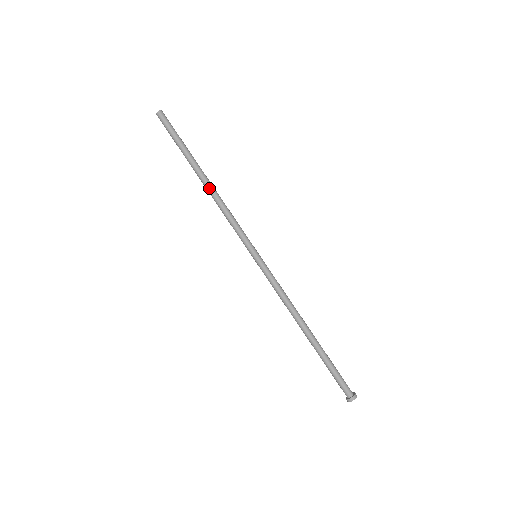
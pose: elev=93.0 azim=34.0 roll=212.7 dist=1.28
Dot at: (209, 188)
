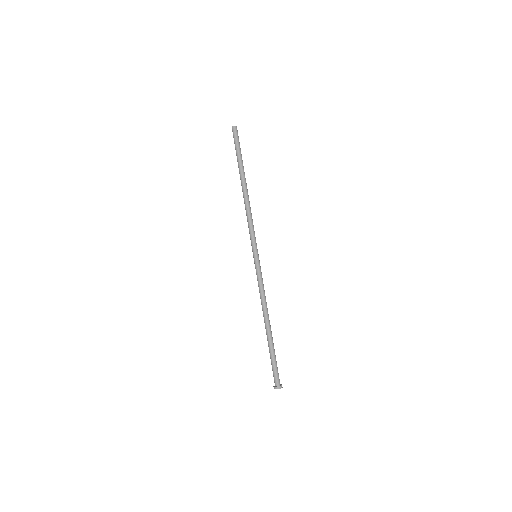
Dot at: (244, 194)
